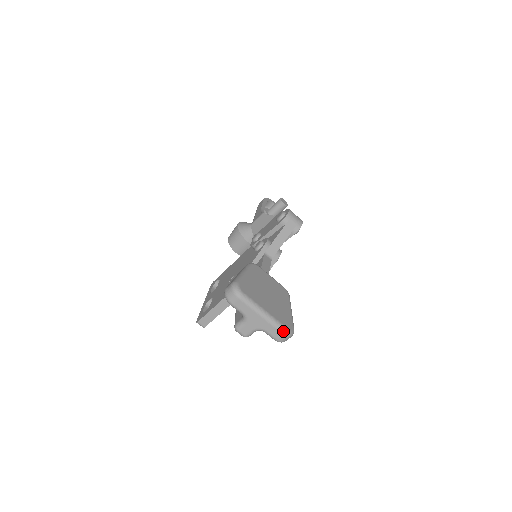
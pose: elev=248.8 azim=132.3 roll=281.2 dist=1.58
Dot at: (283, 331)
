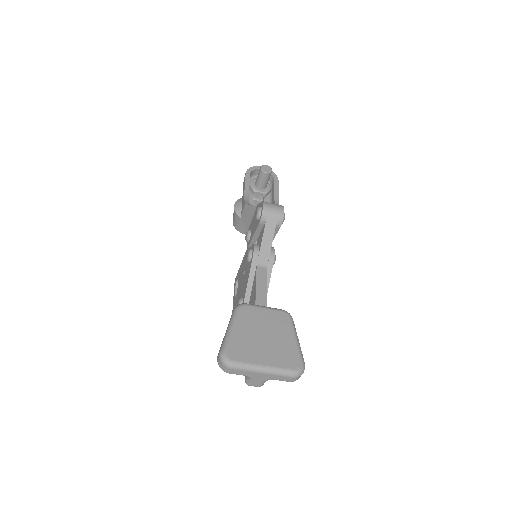
Dot at: (291, 375)
